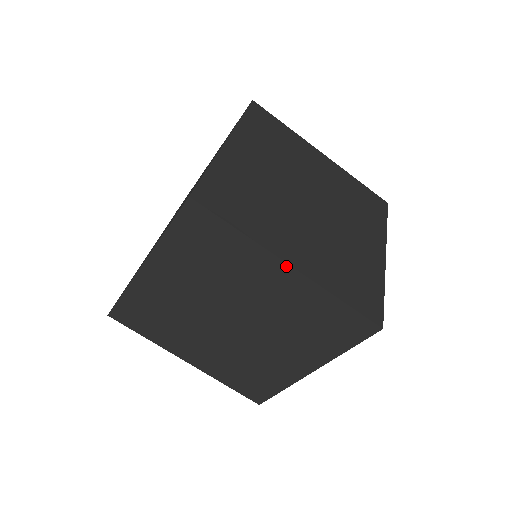
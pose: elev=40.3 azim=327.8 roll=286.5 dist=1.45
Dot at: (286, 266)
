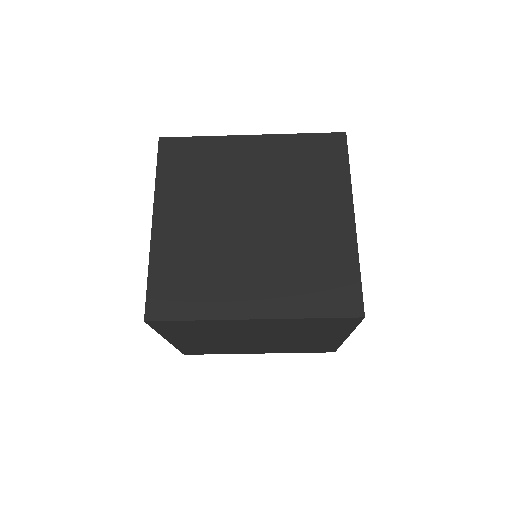
Dot at: (351, 214)
